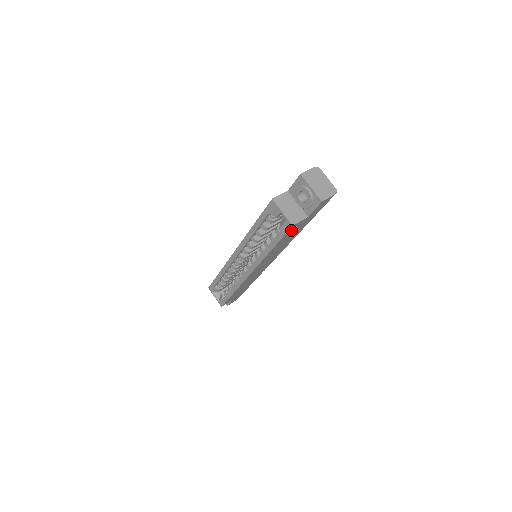
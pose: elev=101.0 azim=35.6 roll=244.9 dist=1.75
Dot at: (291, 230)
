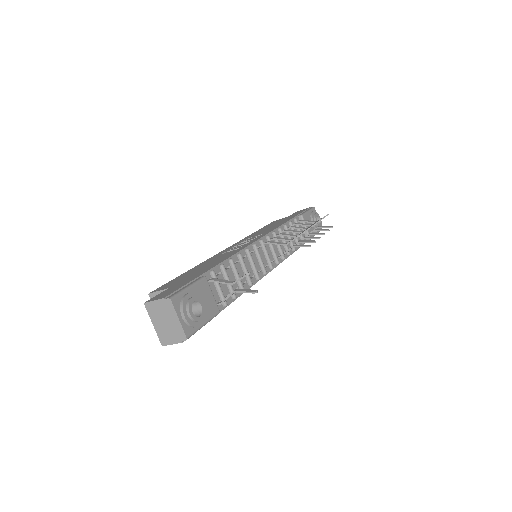
Dot at: occluded
